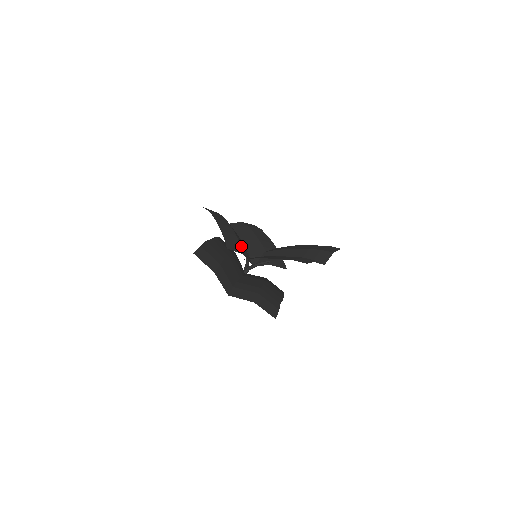
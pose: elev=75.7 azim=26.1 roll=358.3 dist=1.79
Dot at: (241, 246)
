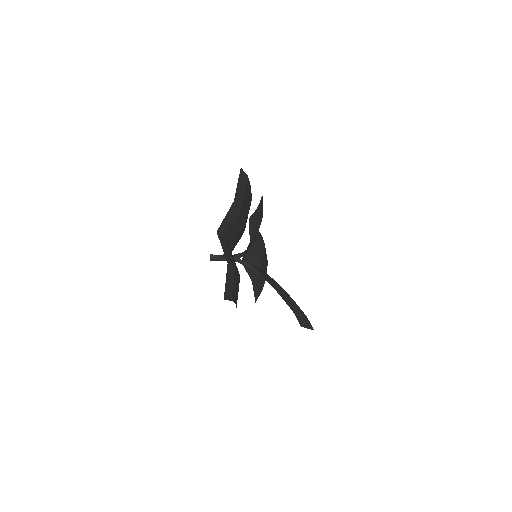
Dot at: occluded
